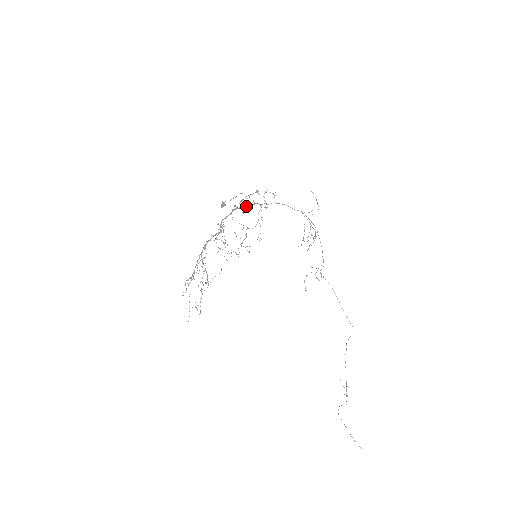
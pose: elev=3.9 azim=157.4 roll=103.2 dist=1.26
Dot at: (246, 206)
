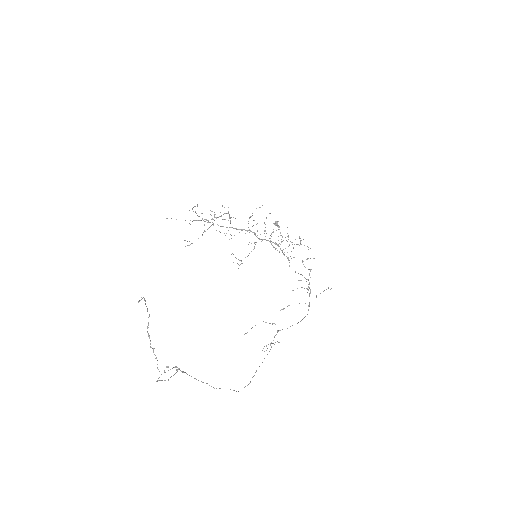
Dot at: (282, 251)
